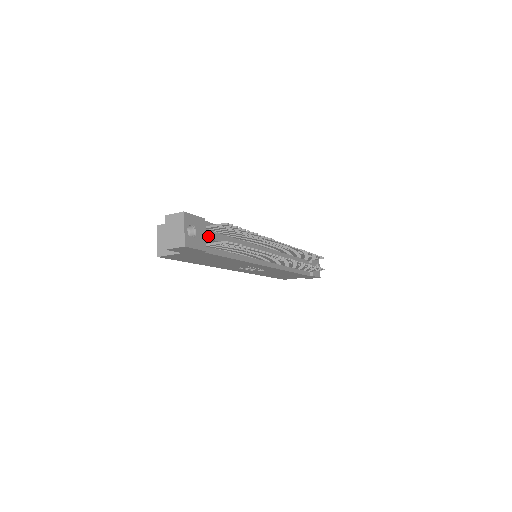
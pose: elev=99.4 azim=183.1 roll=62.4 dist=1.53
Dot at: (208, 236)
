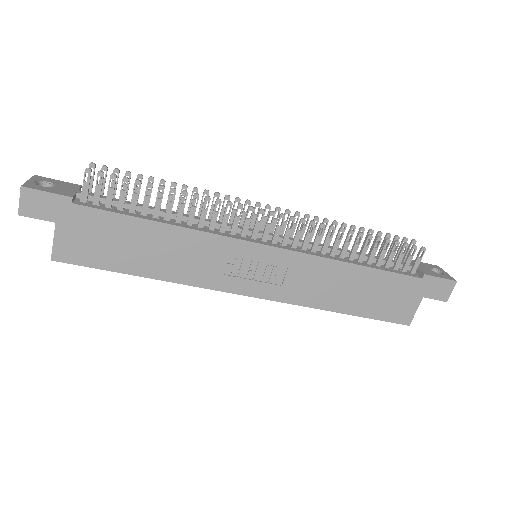
Dot at: occluded
